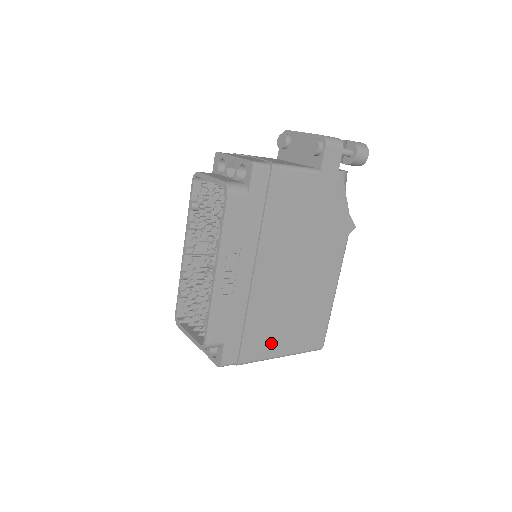
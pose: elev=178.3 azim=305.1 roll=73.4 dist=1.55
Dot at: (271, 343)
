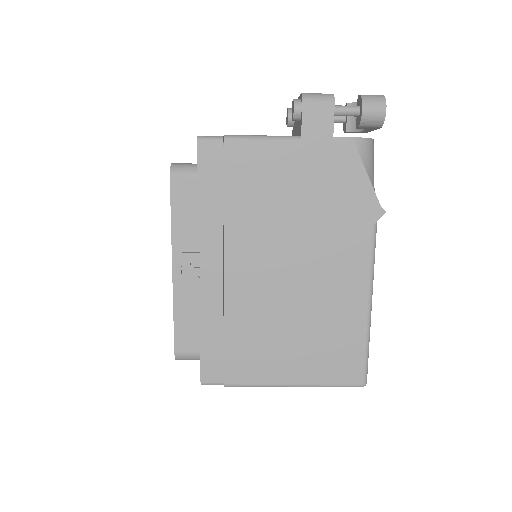
Dot at: (270, 365)
